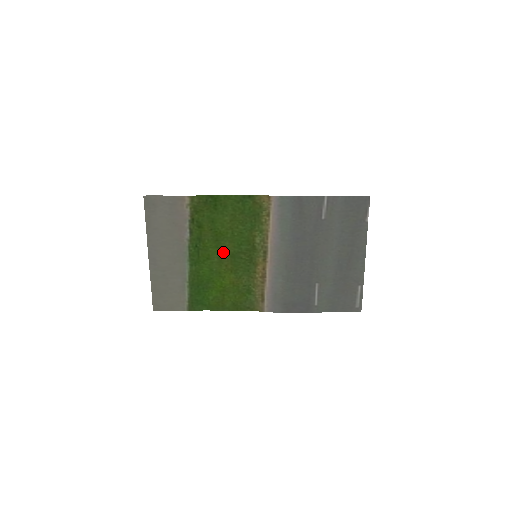
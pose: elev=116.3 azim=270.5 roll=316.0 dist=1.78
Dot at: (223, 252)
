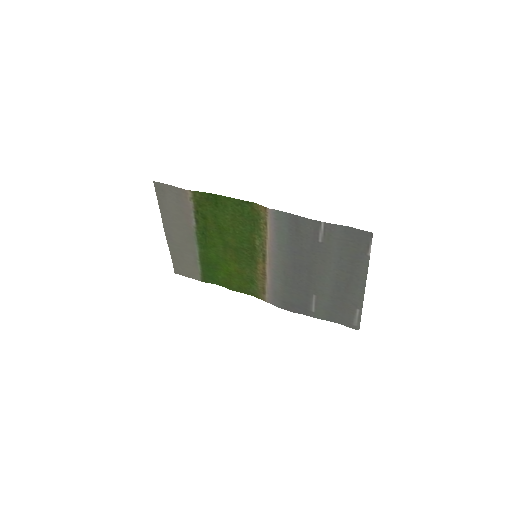
Dot at: (227, 244)
